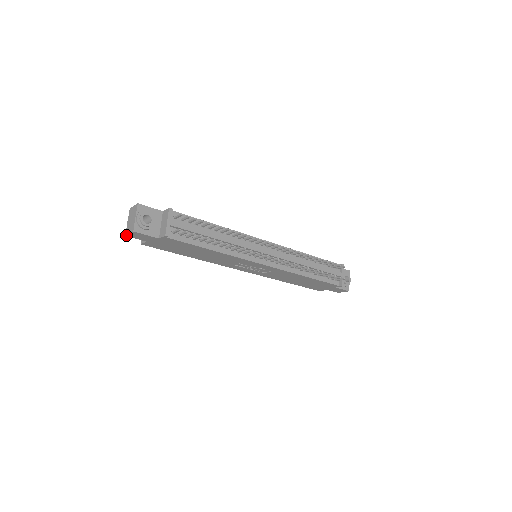
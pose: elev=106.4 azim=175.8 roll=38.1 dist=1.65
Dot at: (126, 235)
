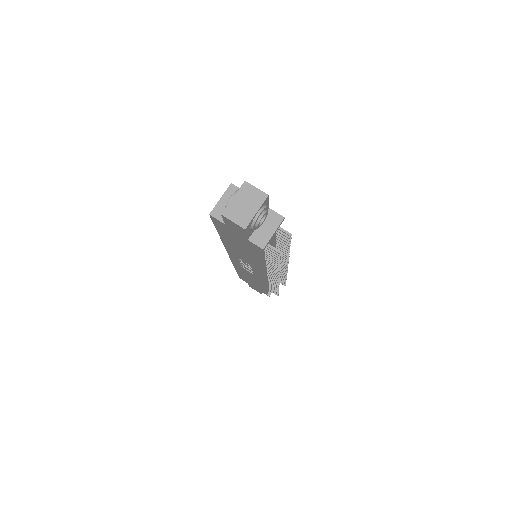
Dot at: (224, 216)
